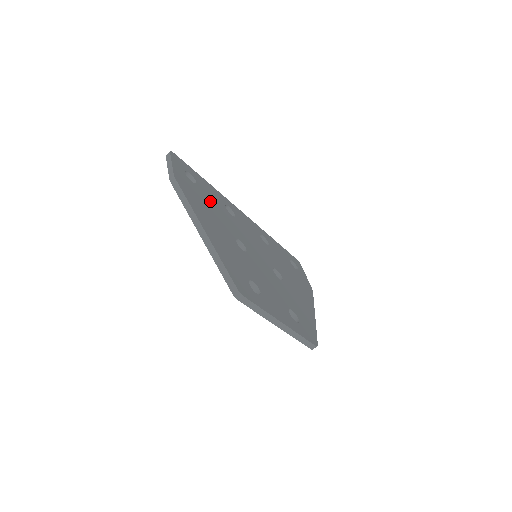
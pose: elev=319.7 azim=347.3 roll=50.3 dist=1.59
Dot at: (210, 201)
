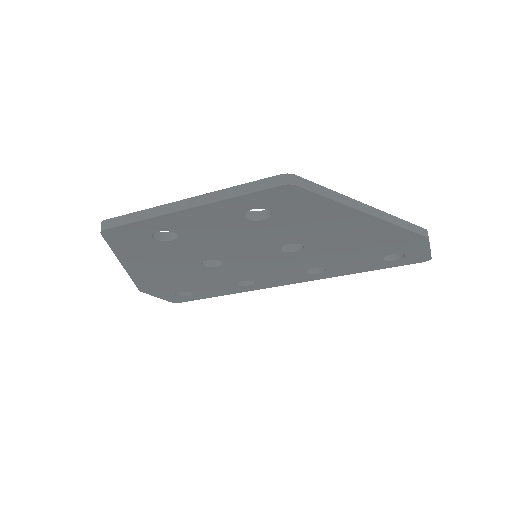
Dot at: occluded
